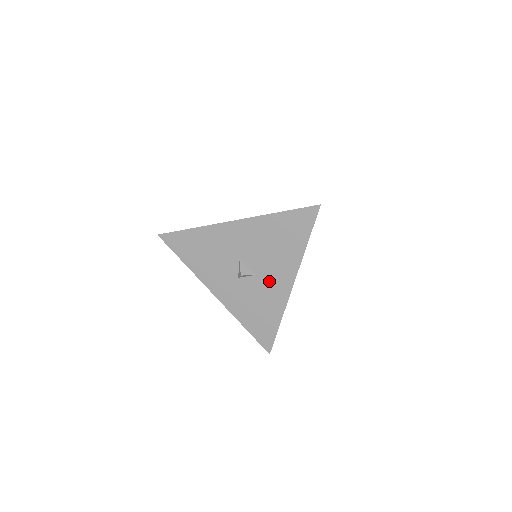
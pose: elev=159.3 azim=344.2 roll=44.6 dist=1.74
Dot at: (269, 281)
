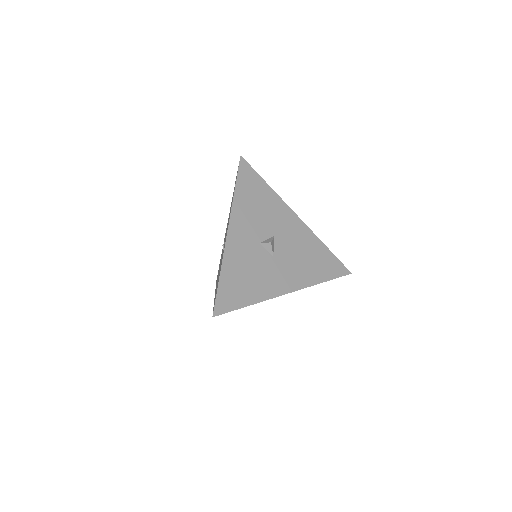
Dot at: (277, 271)
